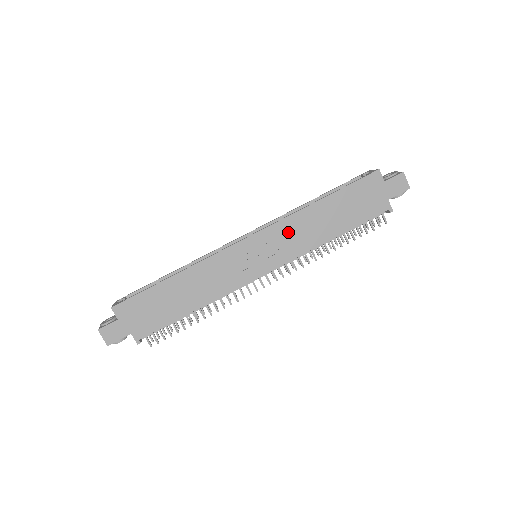
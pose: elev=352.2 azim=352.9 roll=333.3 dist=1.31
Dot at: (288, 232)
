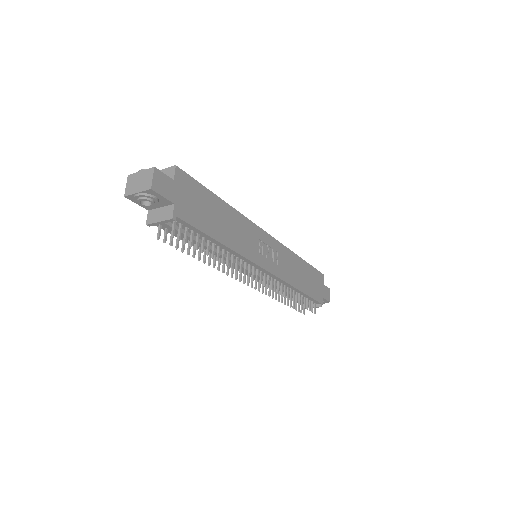
Dot at: (285, 258)
